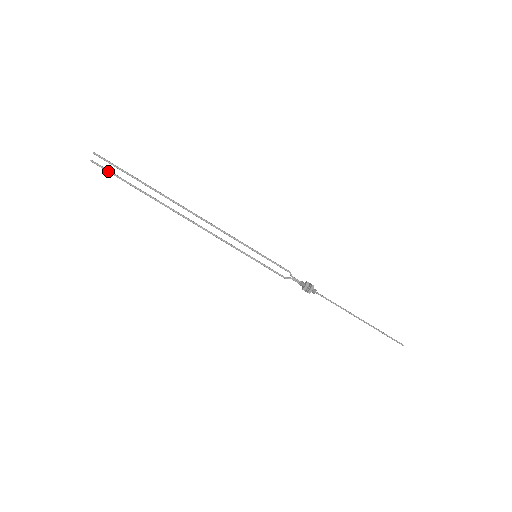
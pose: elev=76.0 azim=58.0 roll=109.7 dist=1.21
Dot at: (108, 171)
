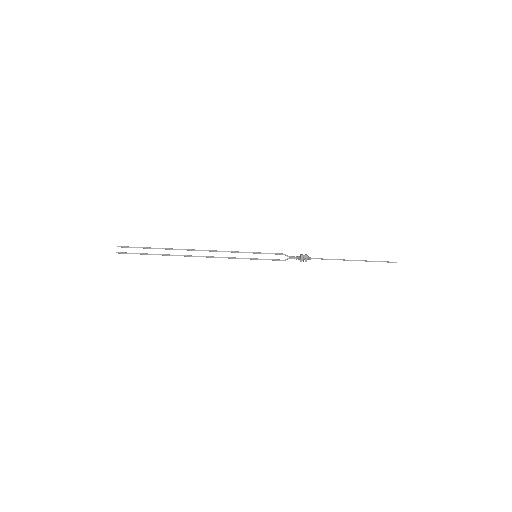
Dot at: (130, 253)
